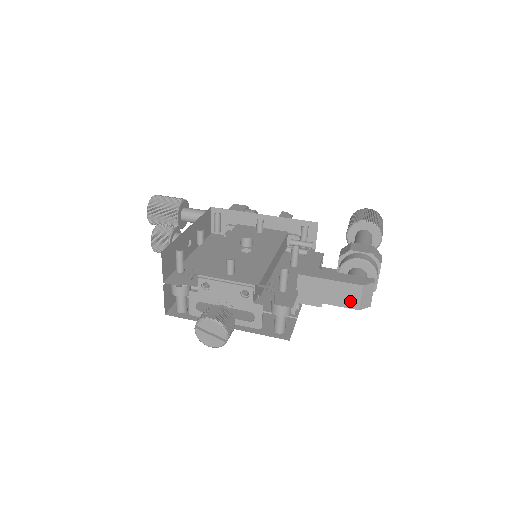
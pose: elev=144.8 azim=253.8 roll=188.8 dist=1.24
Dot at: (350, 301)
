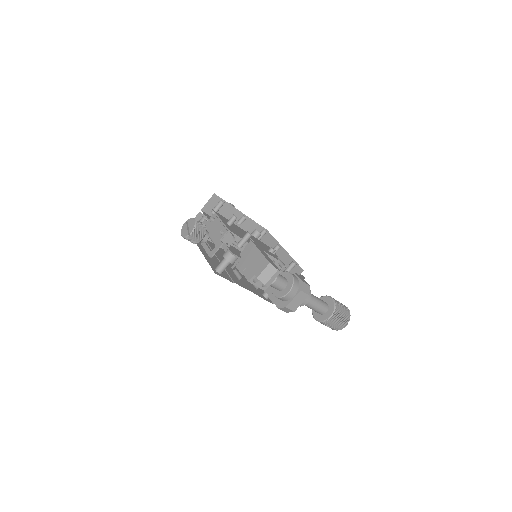
Dot at: (258, 269)
